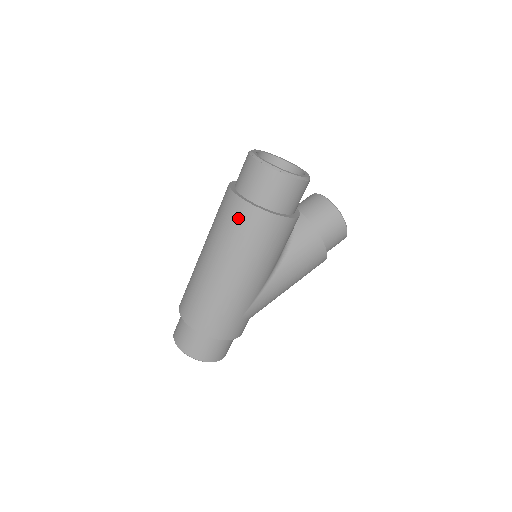
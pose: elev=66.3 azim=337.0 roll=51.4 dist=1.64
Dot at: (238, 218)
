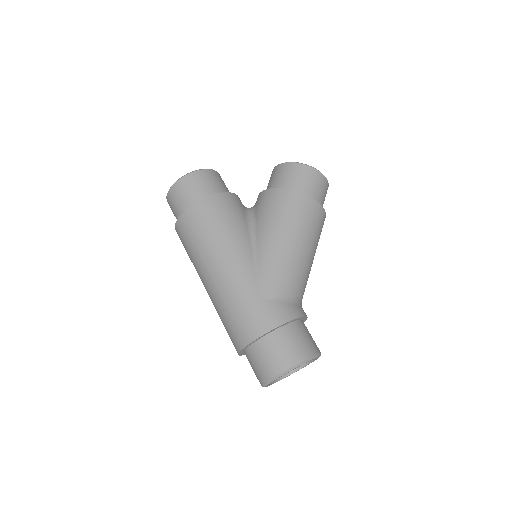
Dot at: (182, 238)
